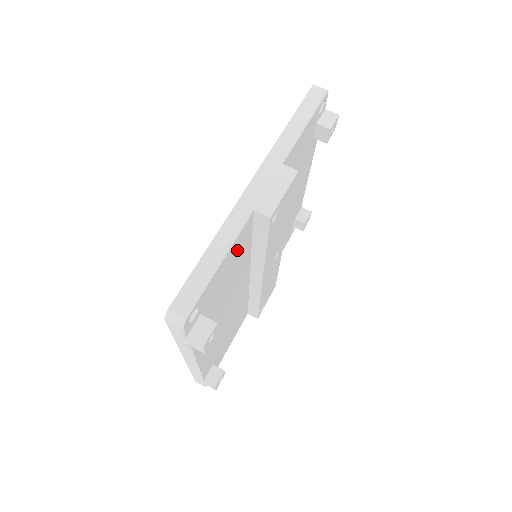
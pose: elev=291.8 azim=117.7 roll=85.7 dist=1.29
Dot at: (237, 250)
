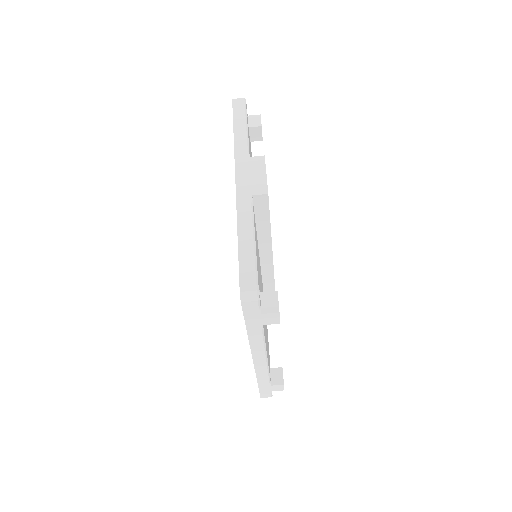
Dot at: occluded
